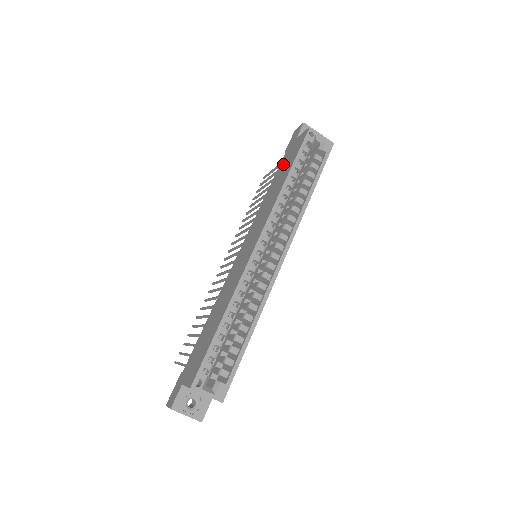
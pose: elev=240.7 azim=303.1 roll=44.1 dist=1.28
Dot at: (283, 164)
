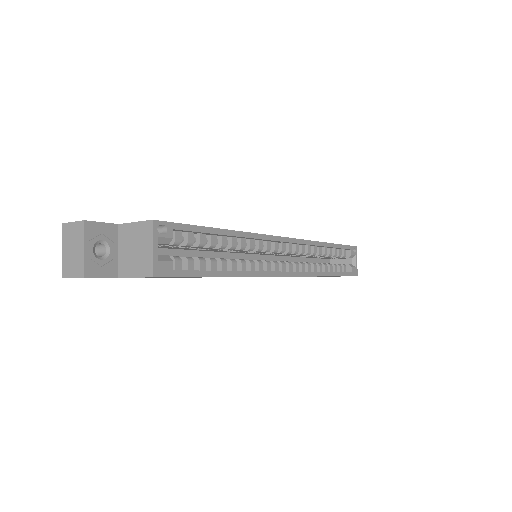
Dot at: occluded
